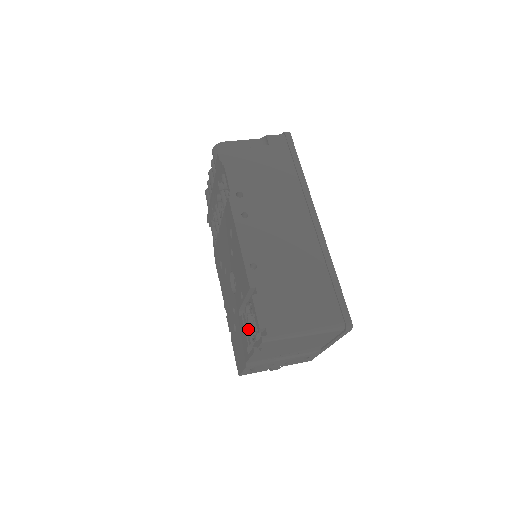
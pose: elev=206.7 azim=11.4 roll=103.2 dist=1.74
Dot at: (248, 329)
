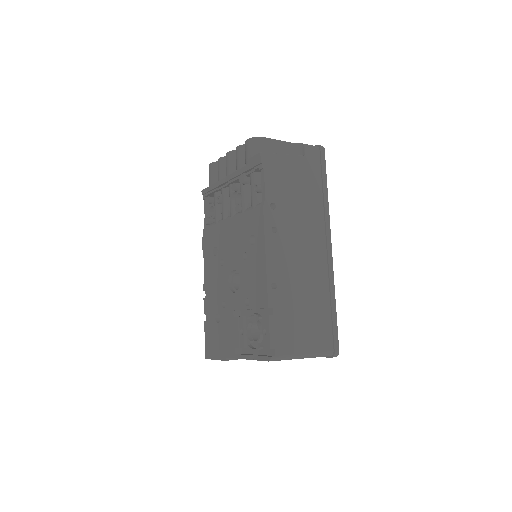
Dot at: (244, 334)
